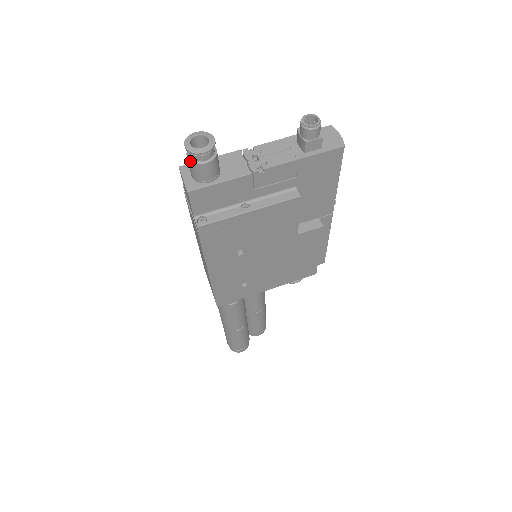
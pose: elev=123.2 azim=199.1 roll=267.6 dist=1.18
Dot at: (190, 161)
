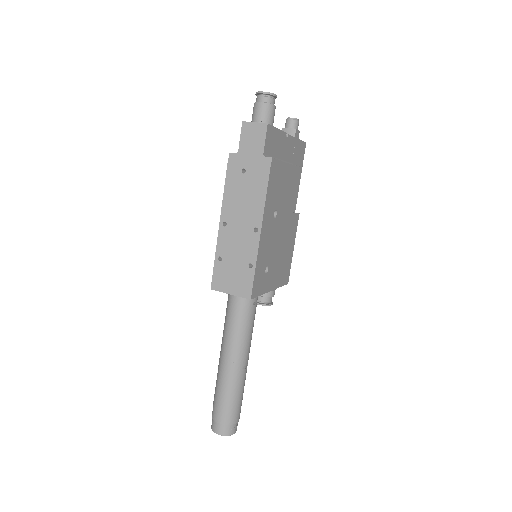
Dot at: (266, 103)
